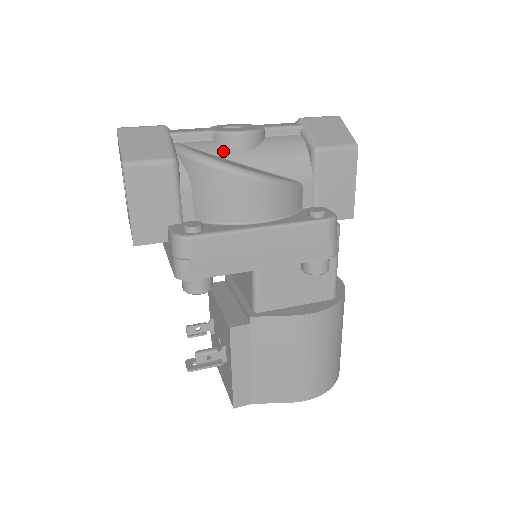
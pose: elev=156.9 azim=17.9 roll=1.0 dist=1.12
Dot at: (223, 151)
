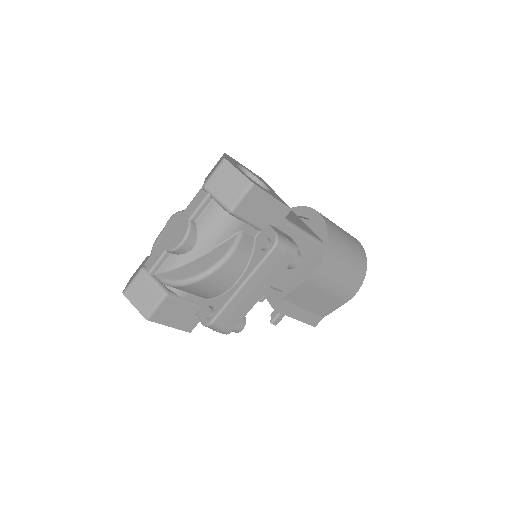
Dot at: (182, 259)
